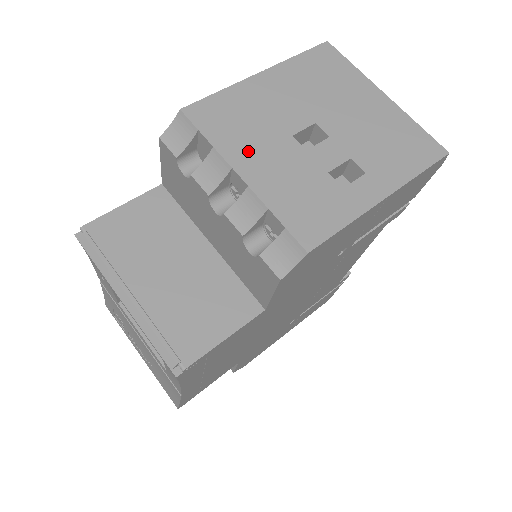
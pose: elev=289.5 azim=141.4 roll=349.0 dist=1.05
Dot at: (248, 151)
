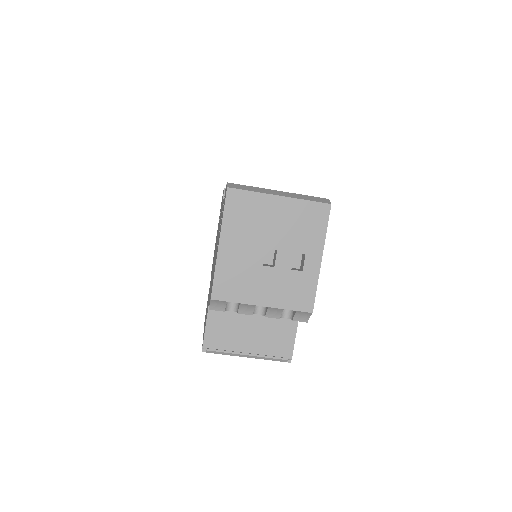
Dot at: (254, 292)
